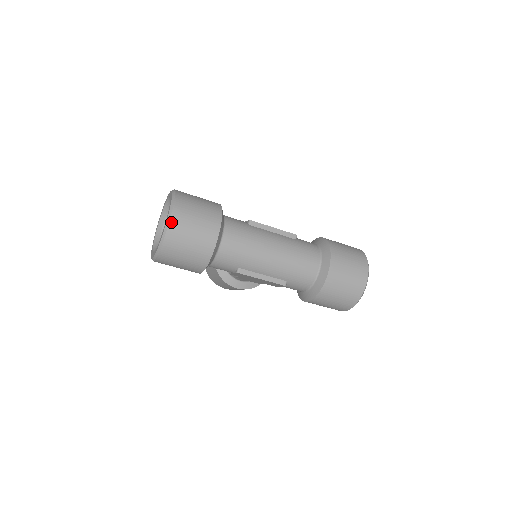
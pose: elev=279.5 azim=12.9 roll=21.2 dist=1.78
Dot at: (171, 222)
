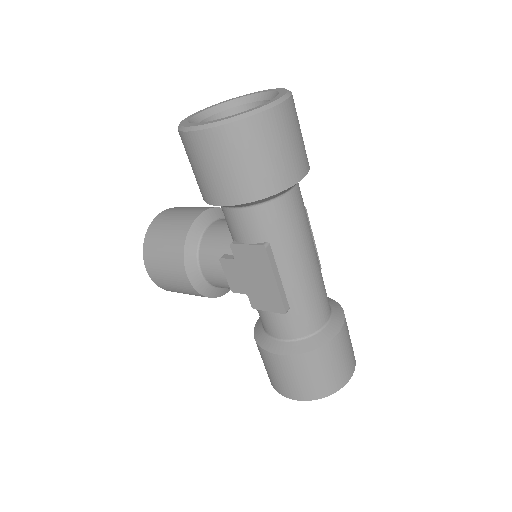
Dot at: (282, 105)
